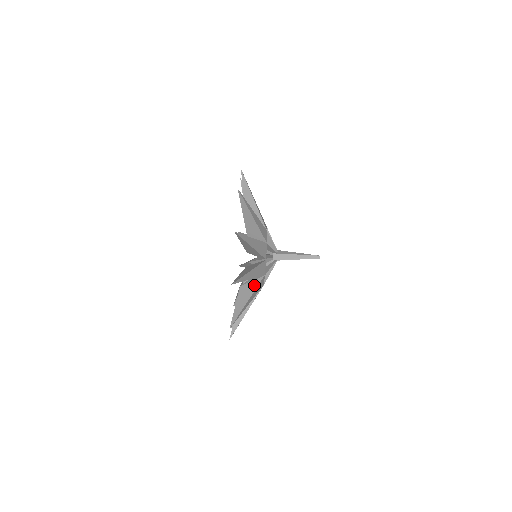
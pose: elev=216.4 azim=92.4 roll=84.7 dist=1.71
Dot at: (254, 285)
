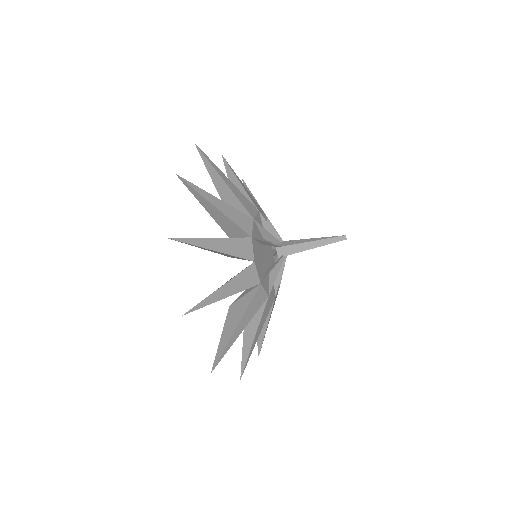
Dot at: (246, 301)
